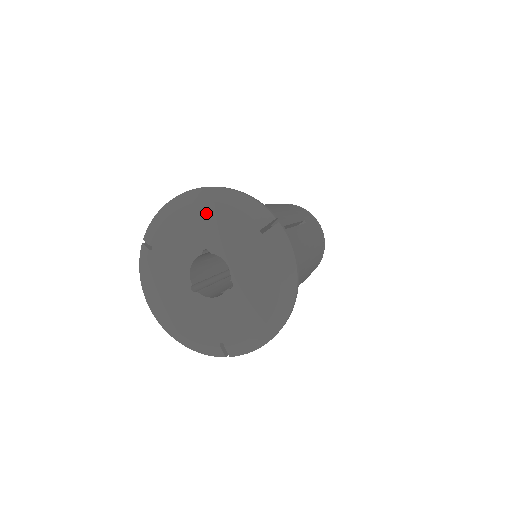
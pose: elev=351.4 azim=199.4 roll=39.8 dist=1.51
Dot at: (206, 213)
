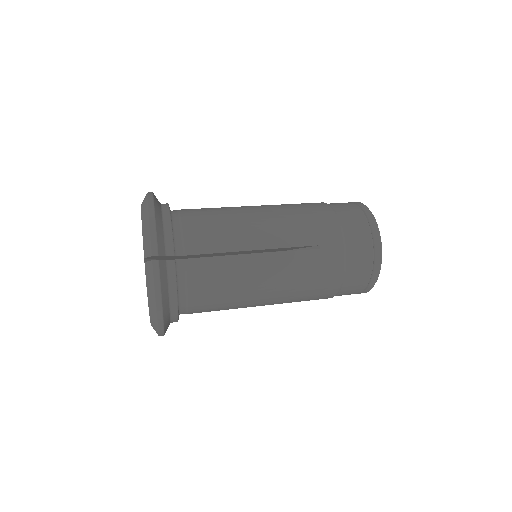
Dot at: occluded
